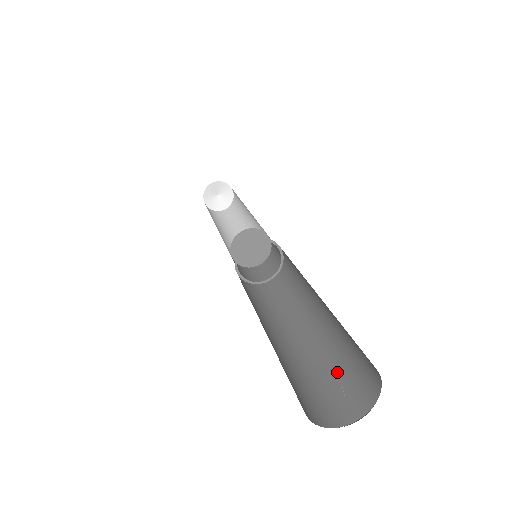
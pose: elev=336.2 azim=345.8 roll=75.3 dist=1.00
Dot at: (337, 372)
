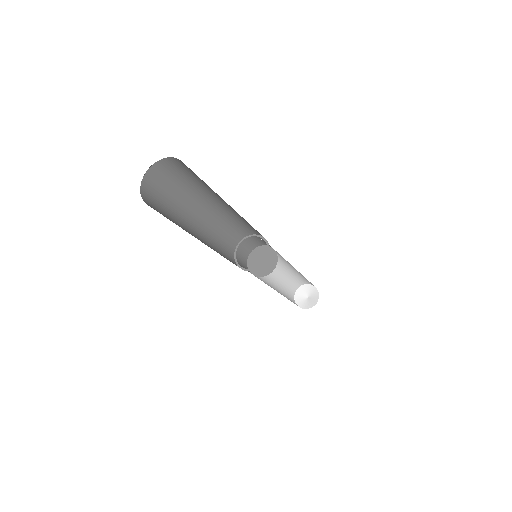
Dot at: occluded
